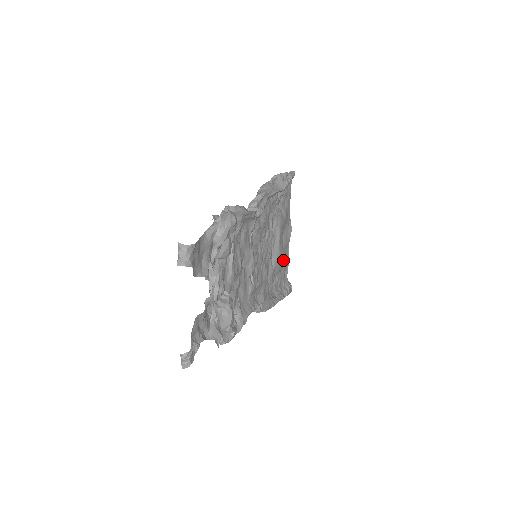
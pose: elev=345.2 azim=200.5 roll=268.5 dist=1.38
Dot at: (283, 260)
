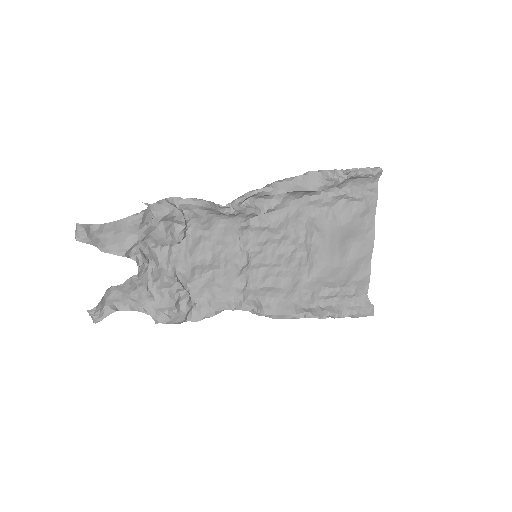
Dot at: (344, 273)
